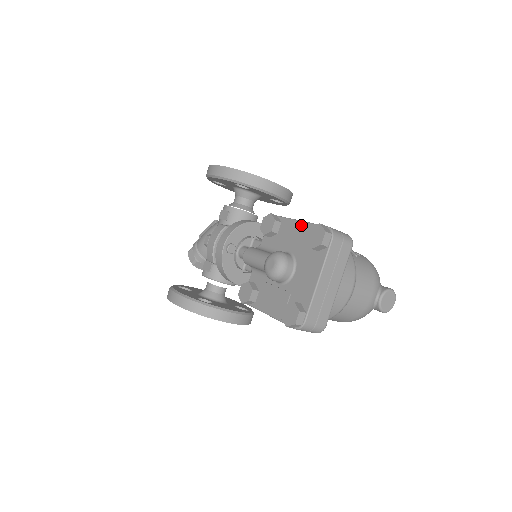
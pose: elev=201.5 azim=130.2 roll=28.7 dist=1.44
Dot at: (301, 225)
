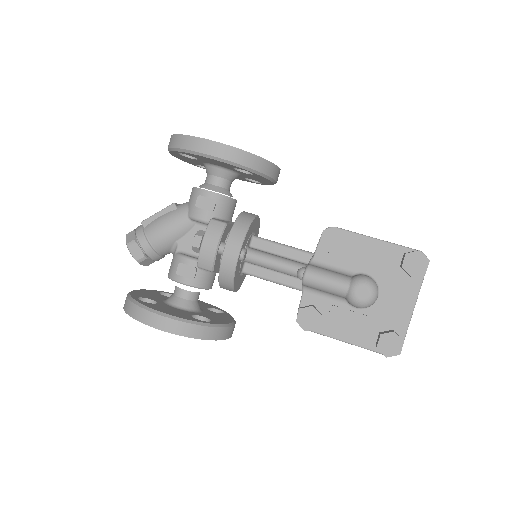
Dot at: (380, 244)
